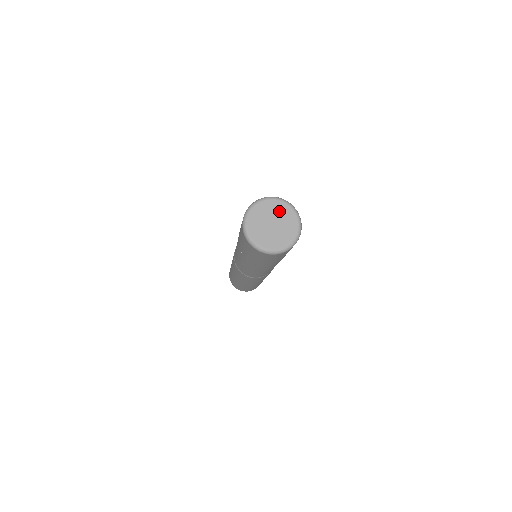
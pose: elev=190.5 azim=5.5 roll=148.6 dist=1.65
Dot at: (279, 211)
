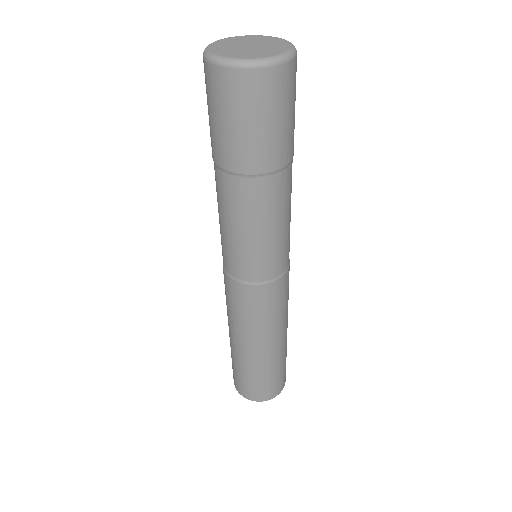
Dot at: (238, 41)
